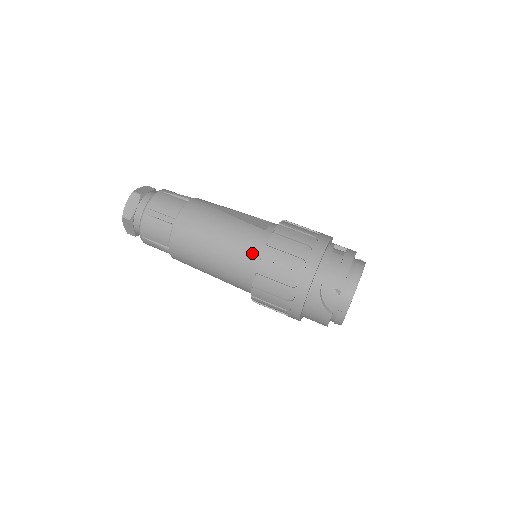
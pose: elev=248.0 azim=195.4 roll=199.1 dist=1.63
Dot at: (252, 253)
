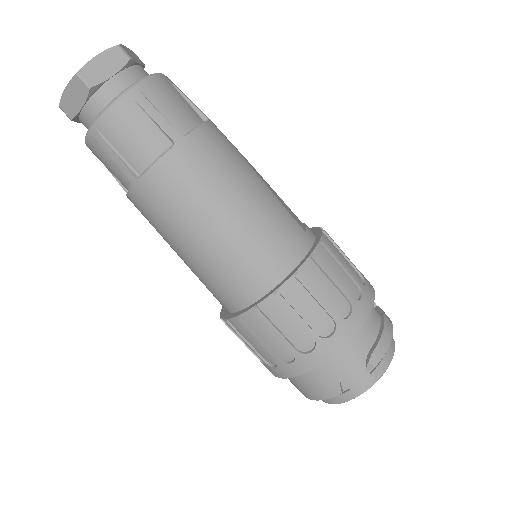
Dot at: (281, 257)
